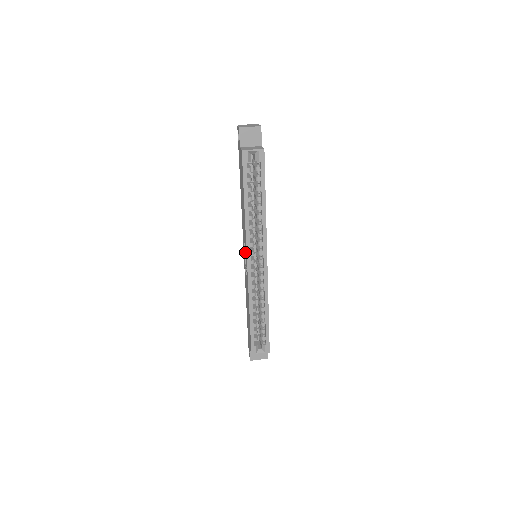
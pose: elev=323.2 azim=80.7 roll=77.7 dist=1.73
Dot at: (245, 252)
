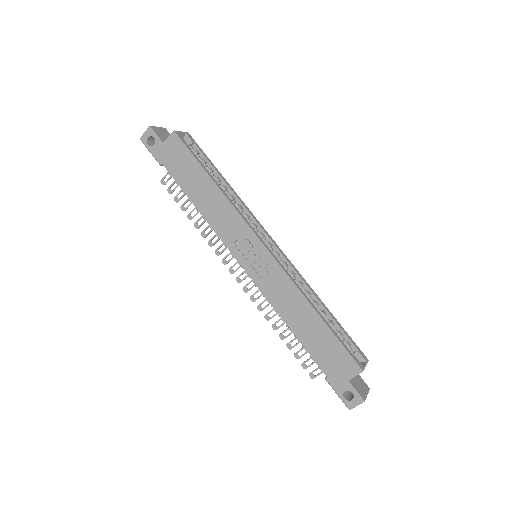
Dot at: (248, 245)
